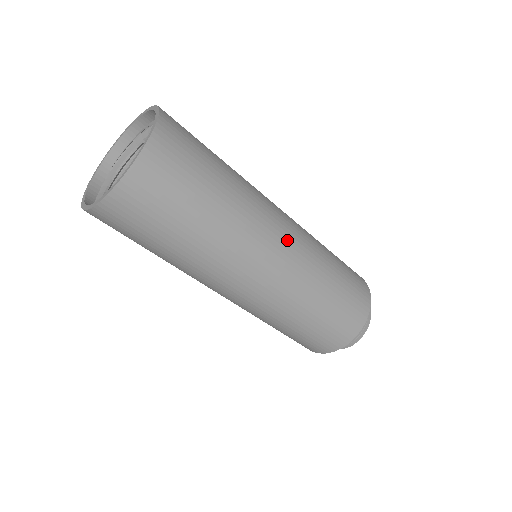
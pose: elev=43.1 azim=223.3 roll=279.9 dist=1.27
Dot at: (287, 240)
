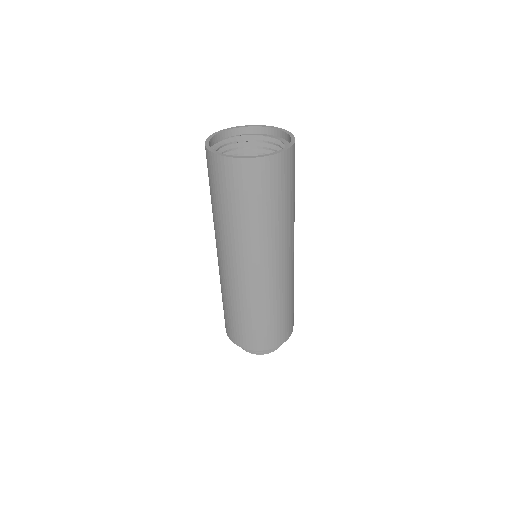
Dot at: (293, 255)
